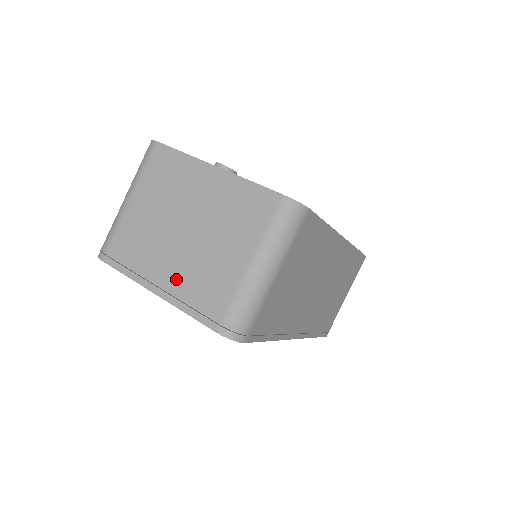
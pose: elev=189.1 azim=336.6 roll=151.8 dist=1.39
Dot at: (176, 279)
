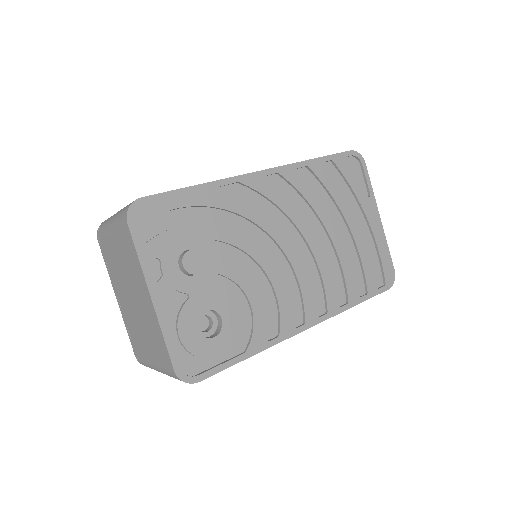
Dot at: (125, 310)
